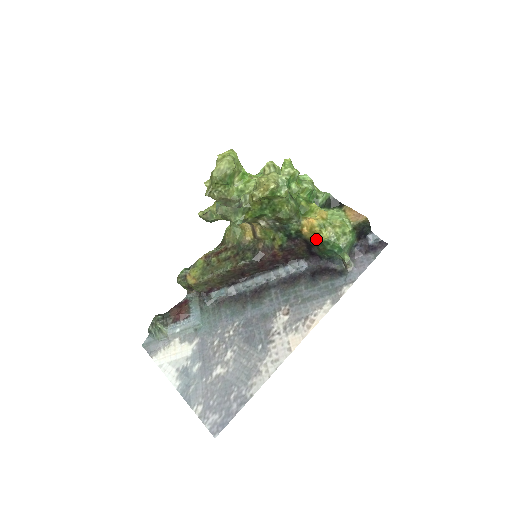
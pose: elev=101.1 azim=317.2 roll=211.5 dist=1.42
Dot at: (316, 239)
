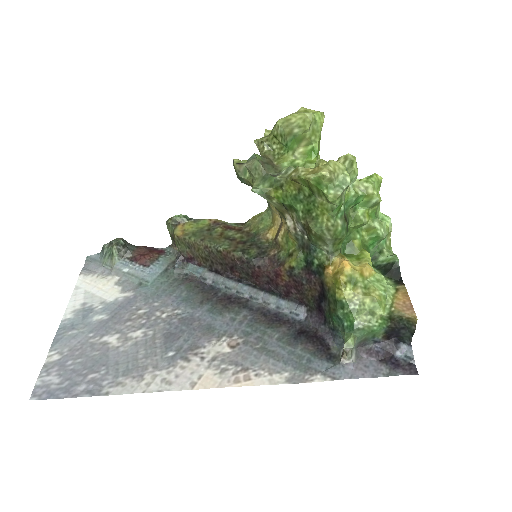
Dot at: (334, 290)
